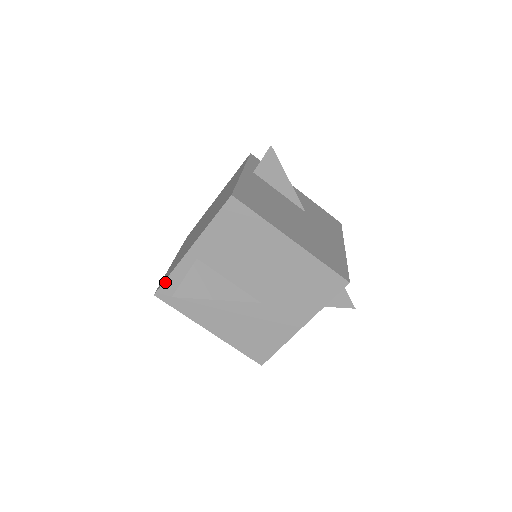
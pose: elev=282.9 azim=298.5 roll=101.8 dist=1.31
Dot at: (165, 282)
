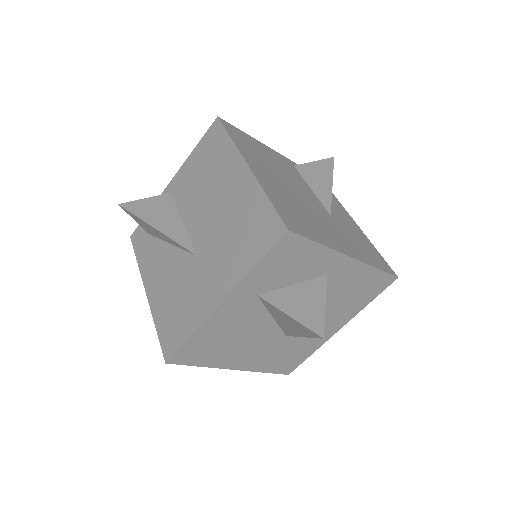
Dot at: occluded
